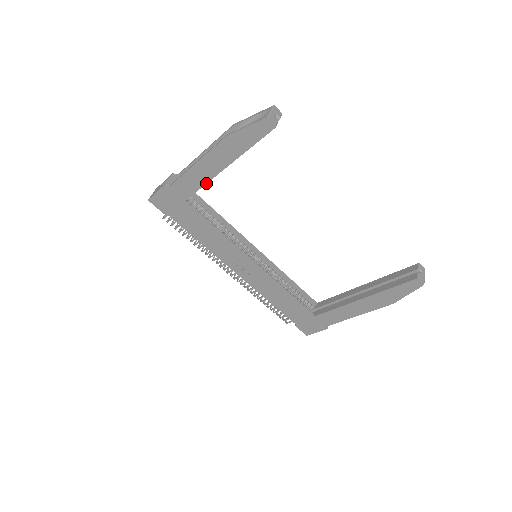
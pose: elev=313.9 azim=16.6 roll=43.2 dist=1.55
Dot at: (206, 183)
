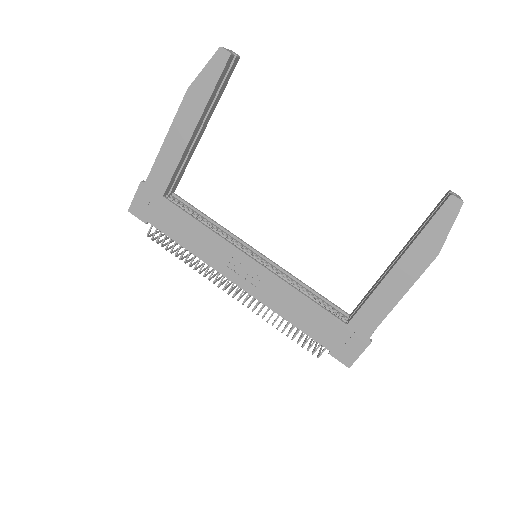
Dot at: (180, 159)
